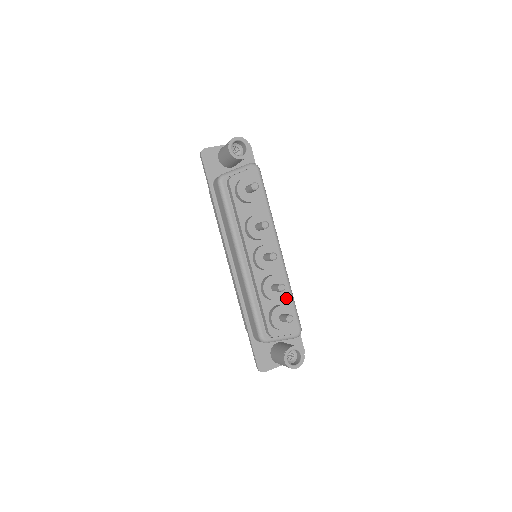
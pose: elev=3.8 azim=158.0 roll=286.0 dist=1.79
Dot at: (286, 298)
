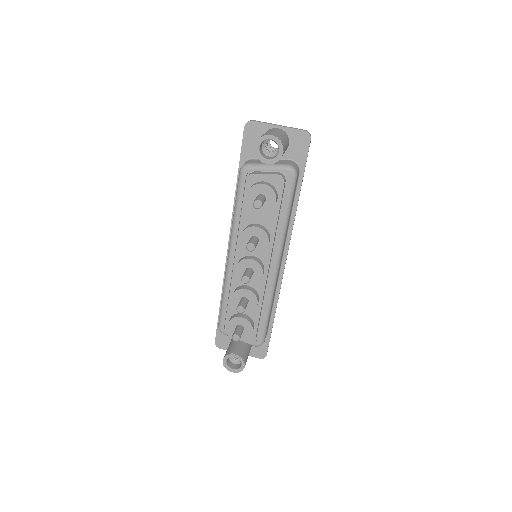
Dot at: (256, 313)
